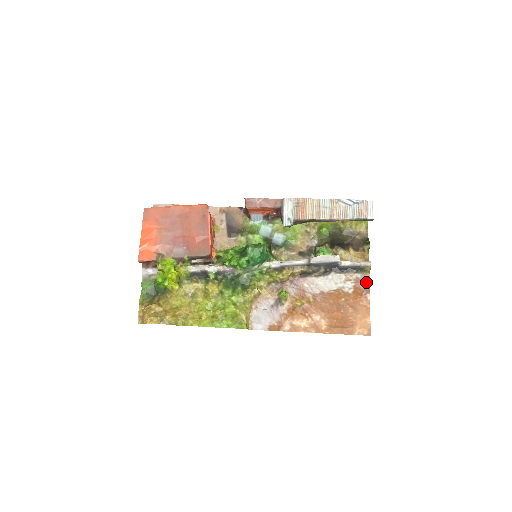
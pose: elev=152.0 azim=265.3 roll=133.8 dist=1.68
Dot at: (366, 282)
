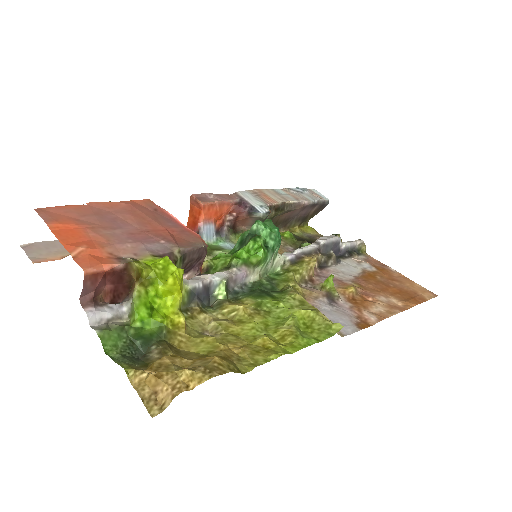
Dot at: (374, 260)
